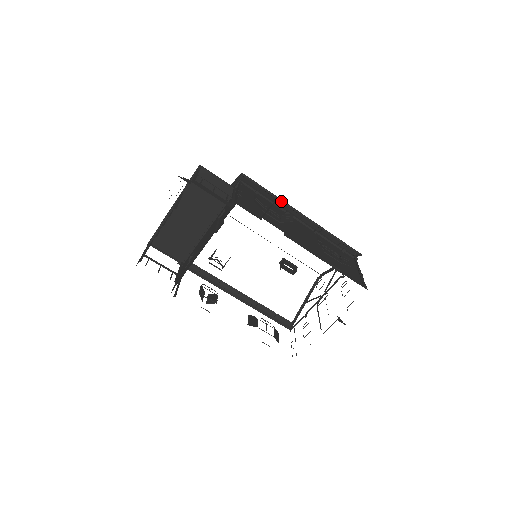
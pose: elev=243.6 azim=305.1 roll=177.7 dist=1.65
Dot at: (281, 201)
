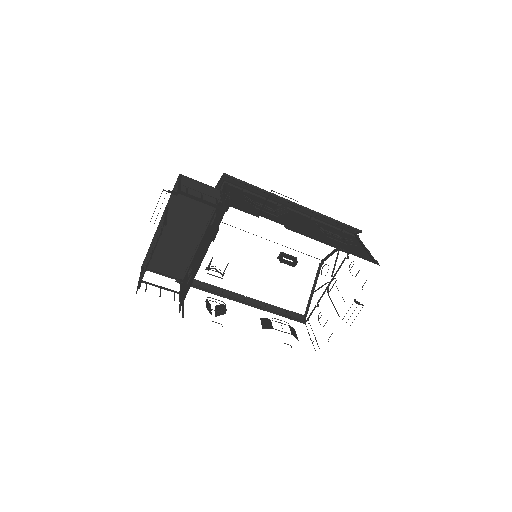
Dot at: (270, 194)
